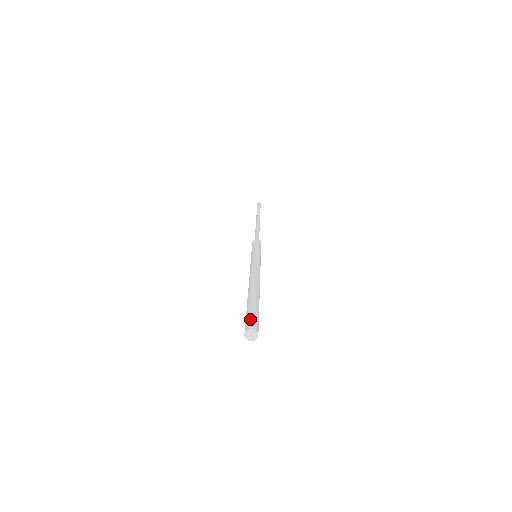
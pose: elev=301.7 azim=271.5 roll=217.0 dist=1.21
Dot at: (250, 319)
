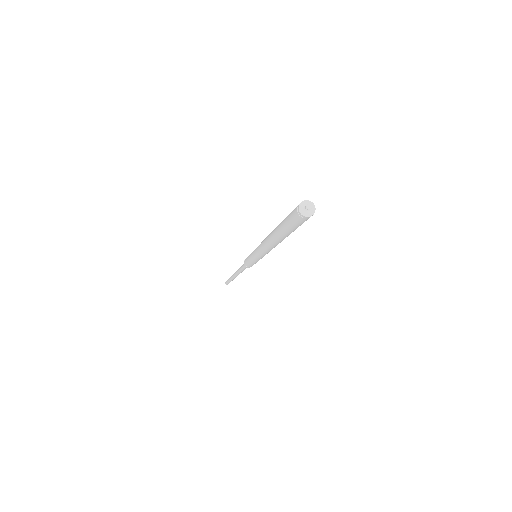
Dot at: occluded
